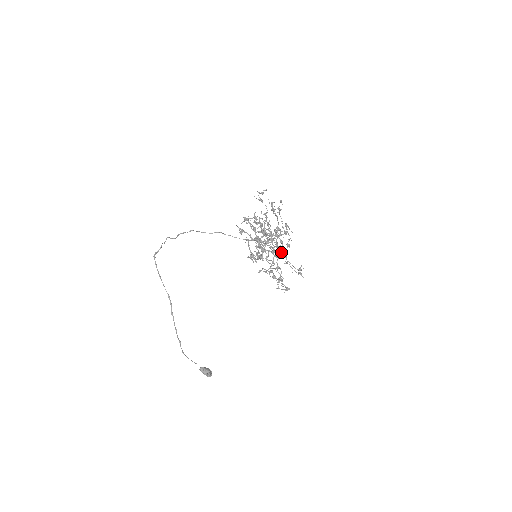
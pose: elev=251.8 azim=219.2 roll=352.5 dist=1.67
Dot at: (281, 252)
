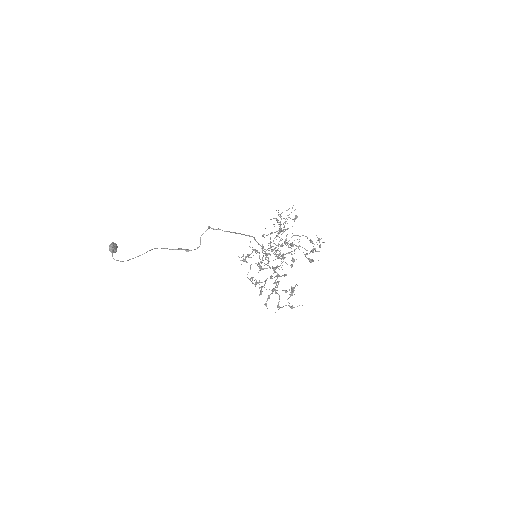
Dot at: occluded
